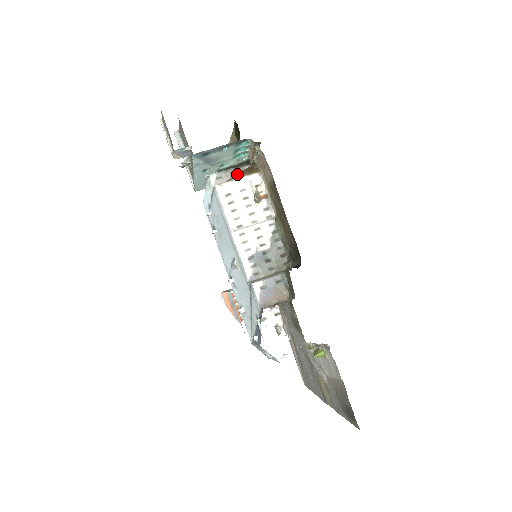
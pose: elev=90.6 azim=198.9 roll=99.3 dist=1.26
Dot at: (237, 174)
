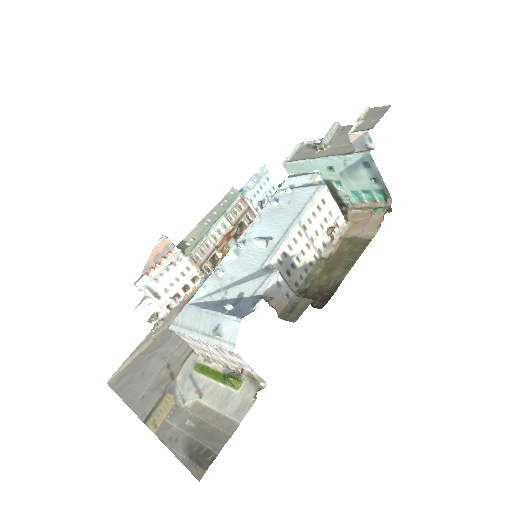
Dot at: occluded
